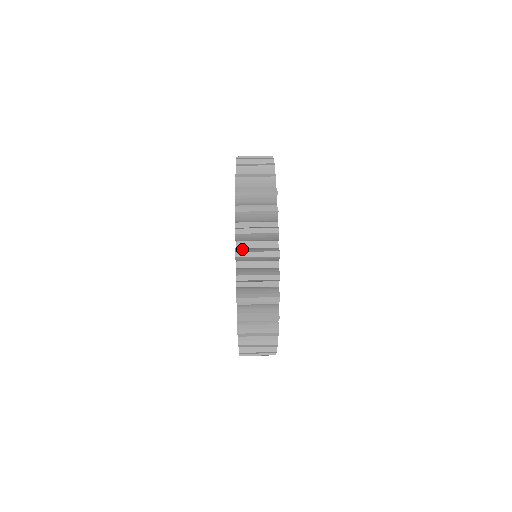
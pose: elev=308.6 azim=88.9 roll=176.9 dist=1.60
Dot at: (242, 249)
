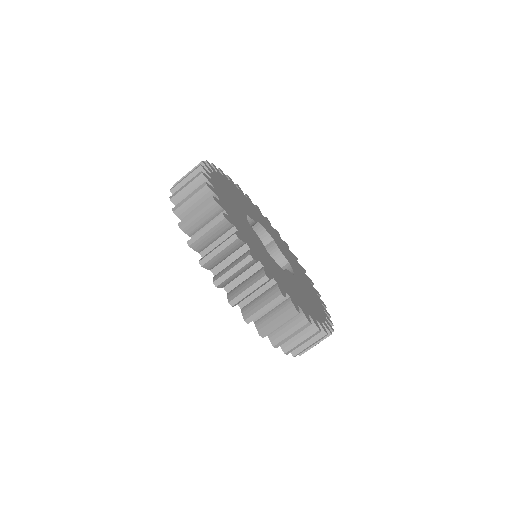
Dot at: (248, 311)
